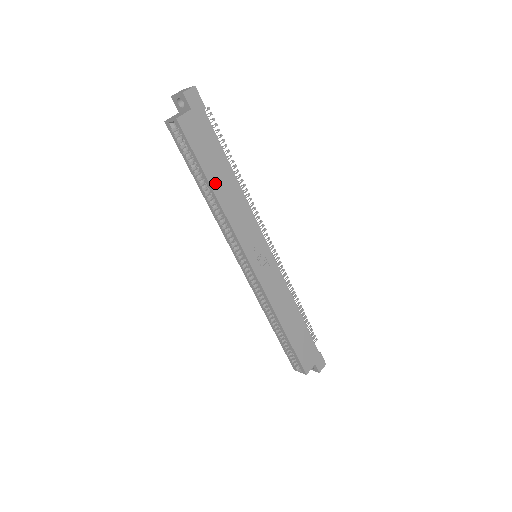
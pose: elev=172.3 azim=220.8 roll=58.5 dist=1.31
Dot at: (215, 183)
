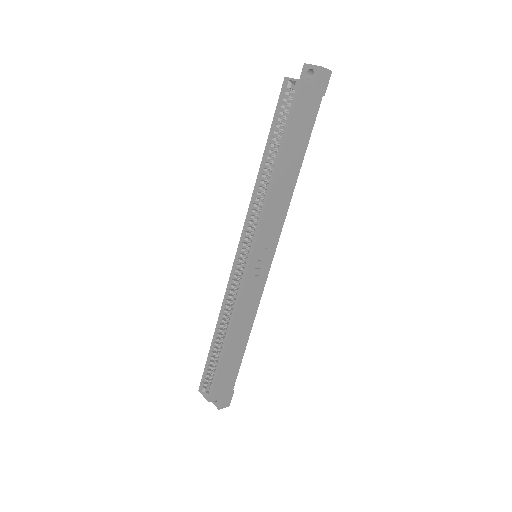
Dot at: (283, 162)
